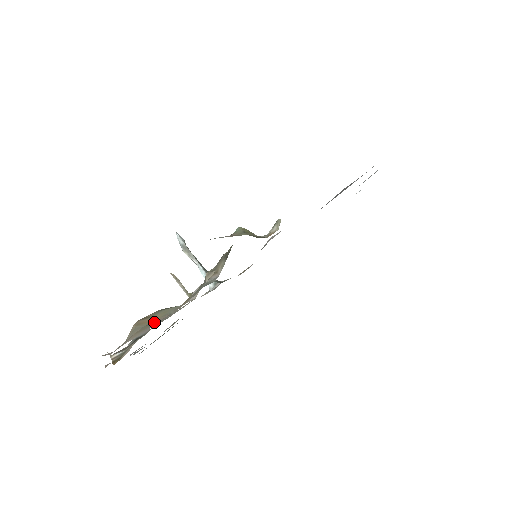
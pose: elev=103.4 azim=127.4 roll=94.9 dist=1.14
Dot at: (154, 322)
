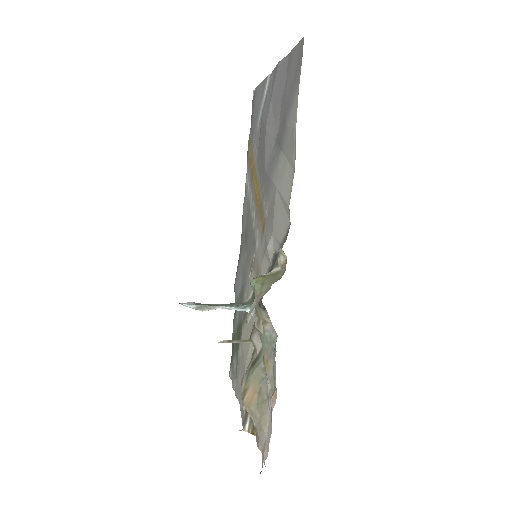
Dot at: (260, 396)
